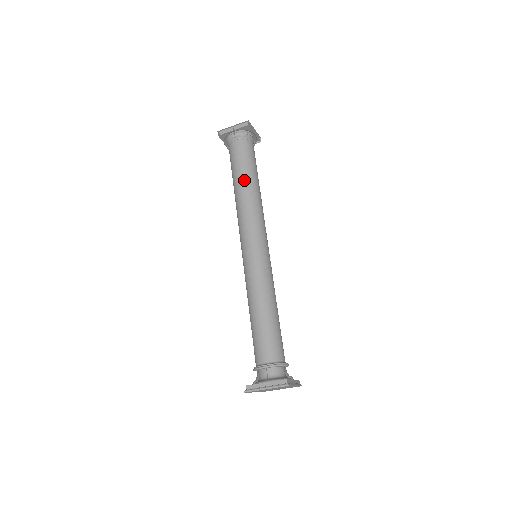
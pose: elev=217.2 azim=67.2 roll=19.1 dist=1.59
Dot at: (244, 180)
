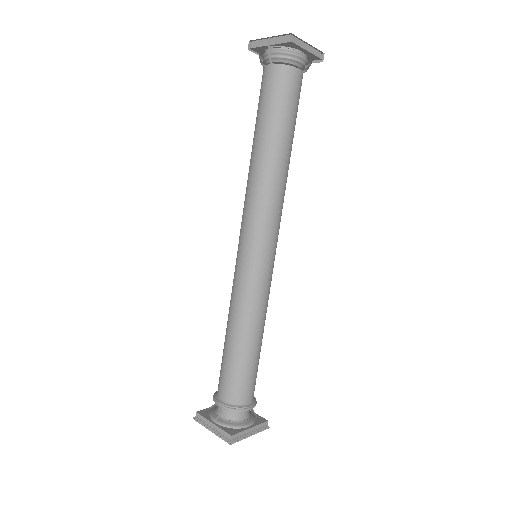
Dot at: (263, 140)
